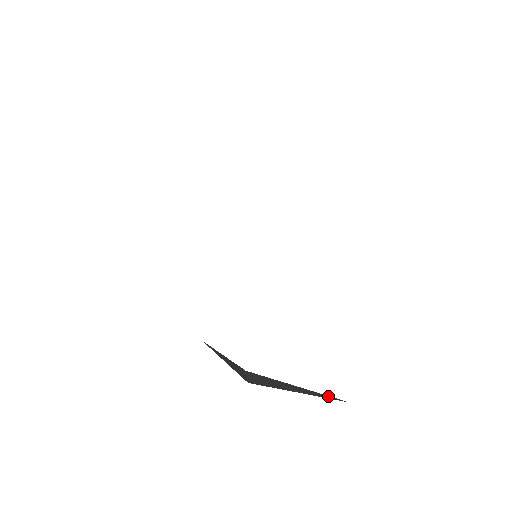
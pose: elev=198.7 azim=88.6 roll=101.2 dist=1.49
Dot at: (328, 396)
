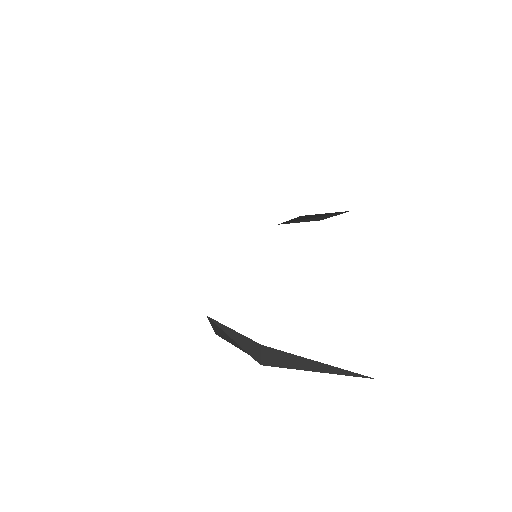
Dot at: (354, 373)
